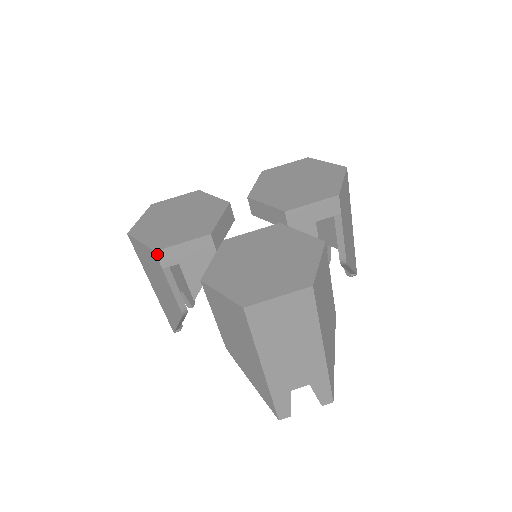
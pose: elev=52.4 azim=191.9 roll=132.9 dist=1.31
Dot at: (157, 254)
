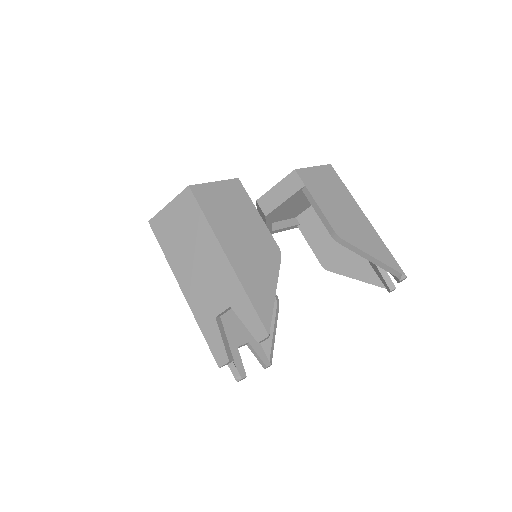
Dot at: occluded
